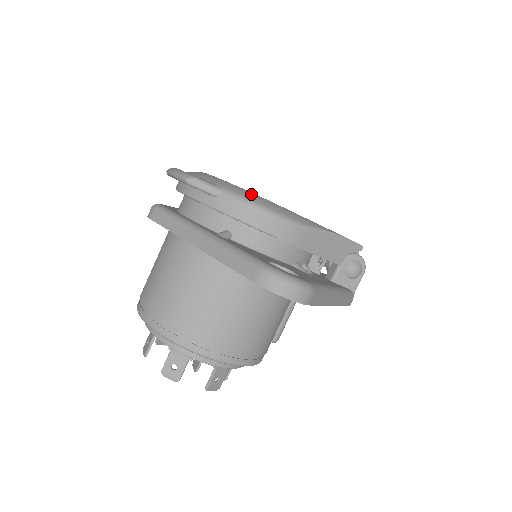
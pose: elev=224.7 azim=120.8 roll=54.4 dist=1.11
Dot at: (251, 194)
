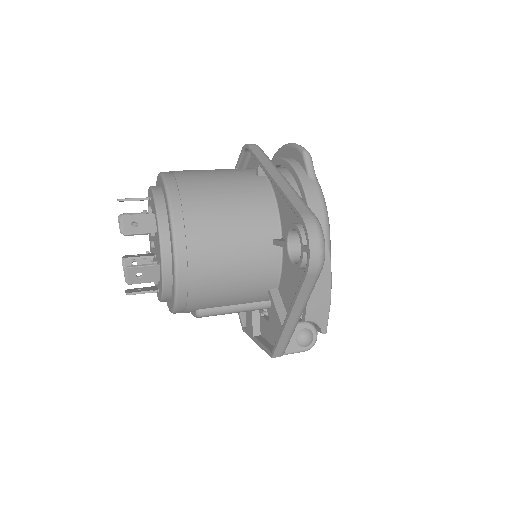
Dot at: occluded
